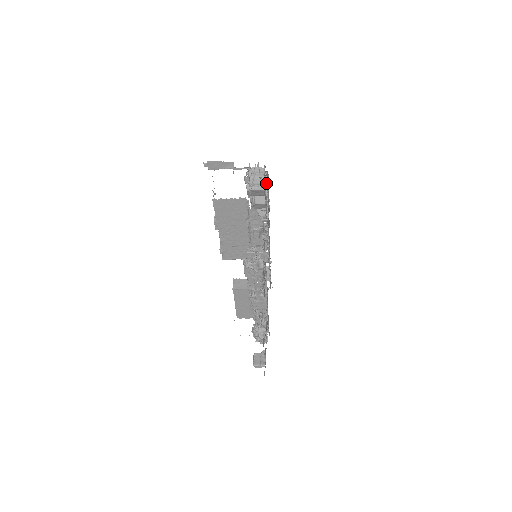
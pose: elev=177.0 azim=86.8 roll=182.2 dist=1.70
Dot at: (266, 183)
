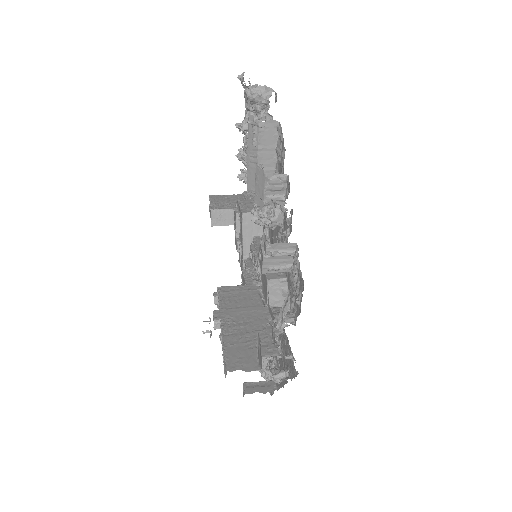
Dot at: (283, 192)
